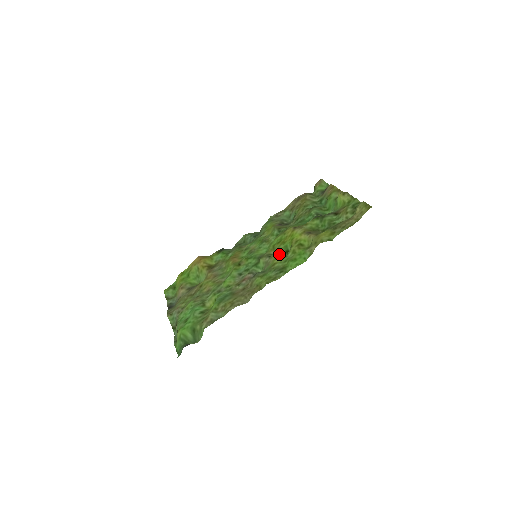
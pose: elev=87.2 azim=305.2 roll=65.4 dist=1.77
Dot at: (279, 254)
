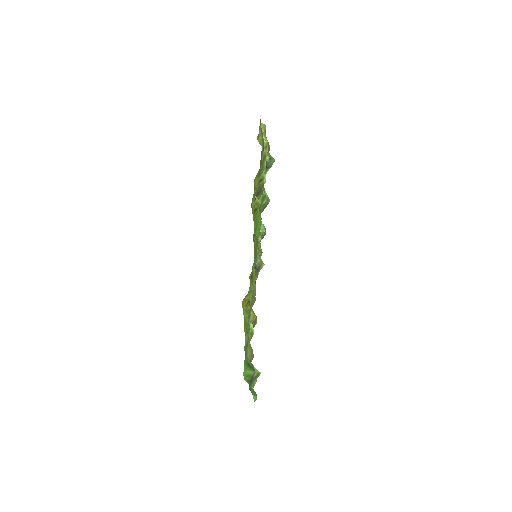
Dot at: (255, 236)
